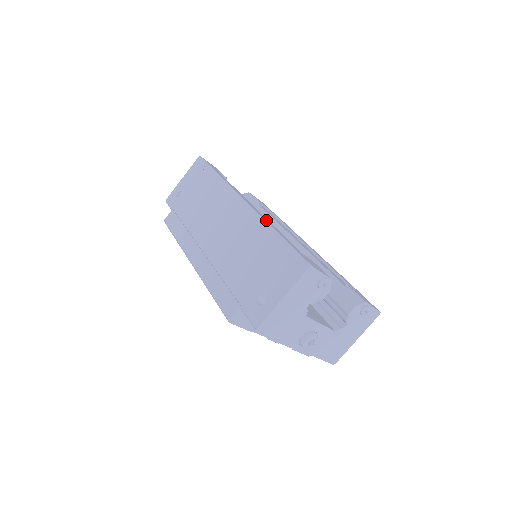
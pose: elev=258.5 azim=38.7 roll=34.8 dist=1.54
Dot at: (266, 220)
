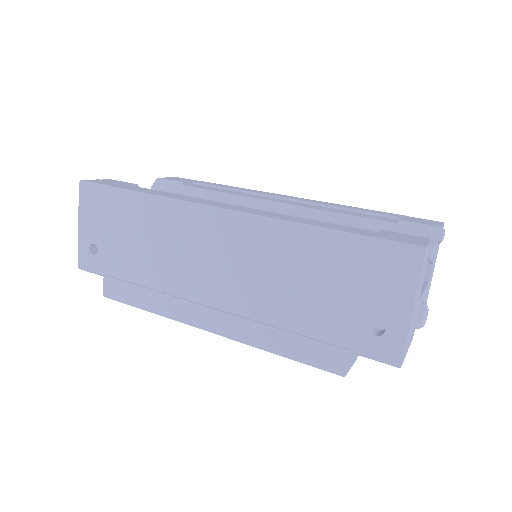
Dot at: (284, 218)
